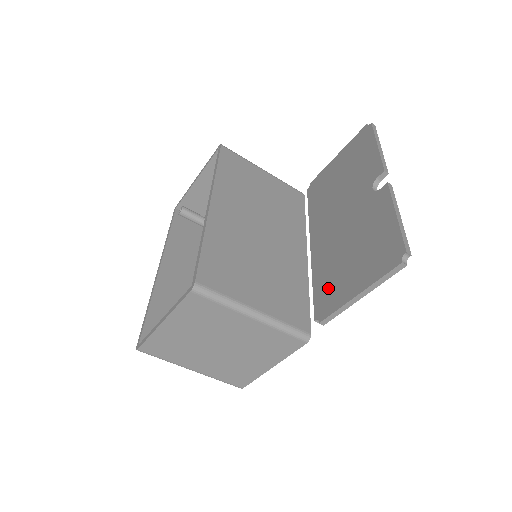
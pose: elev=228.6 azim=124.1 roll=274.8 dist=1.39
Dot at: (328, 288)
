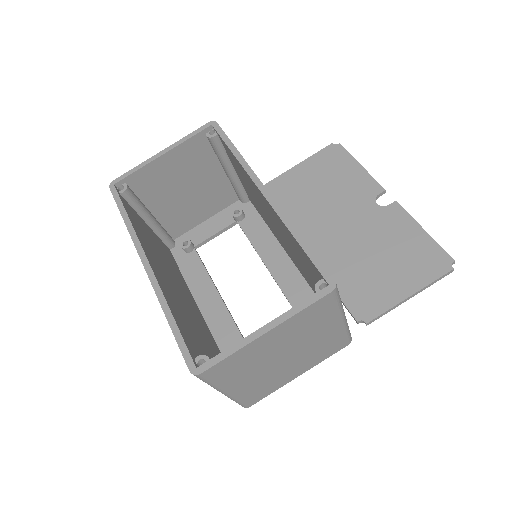
Dot at: (362, 290)
